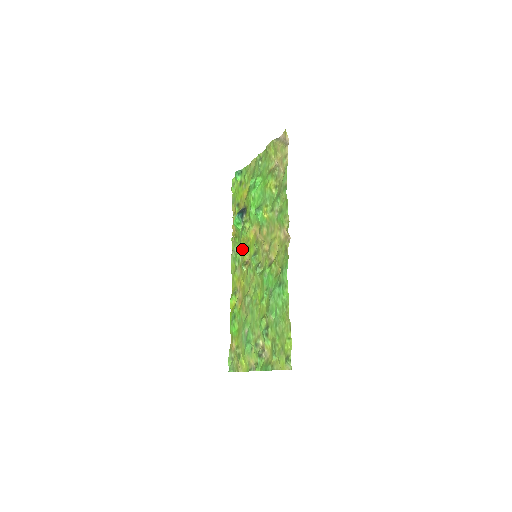
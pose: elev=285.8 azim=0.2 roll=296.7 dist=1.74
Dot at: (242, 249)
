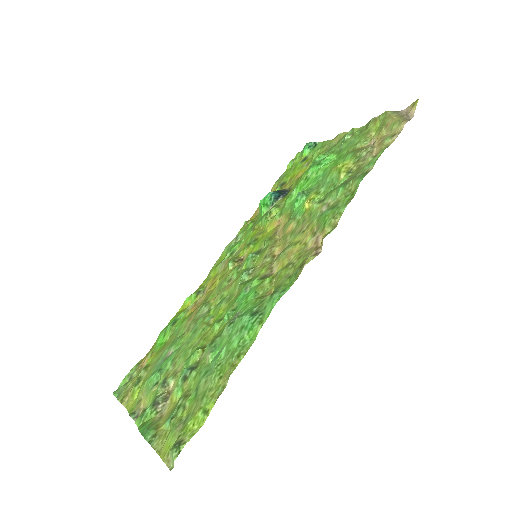
Dot at: (247, 240)
